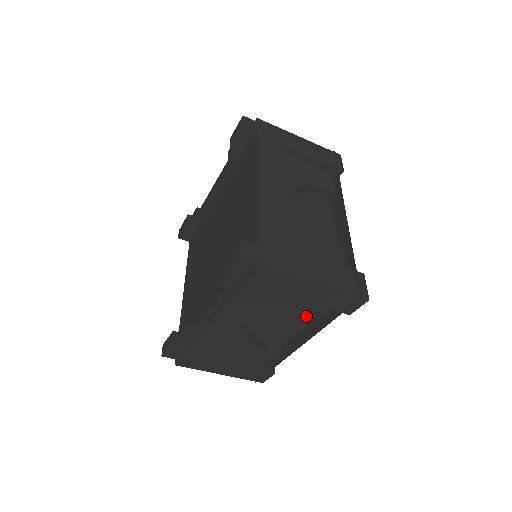
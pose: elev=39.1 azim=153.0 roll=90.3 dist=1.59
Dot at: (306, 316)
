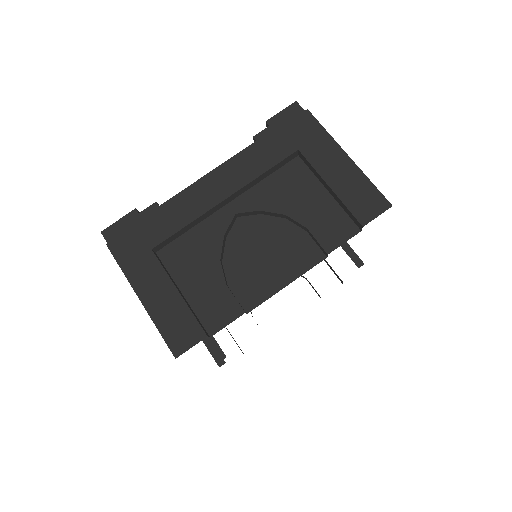
Dot at: (308, 229)
